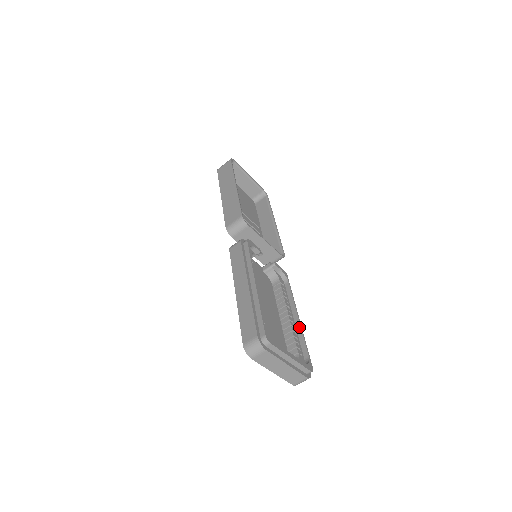
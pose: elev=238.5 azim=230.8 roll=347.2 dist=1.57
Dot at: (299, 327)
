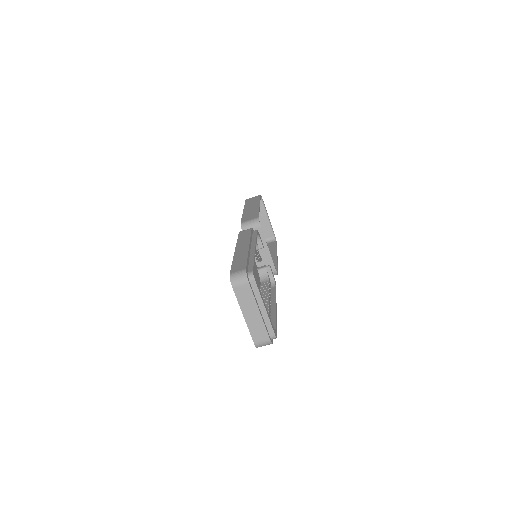
Dot at: (274, 312)
